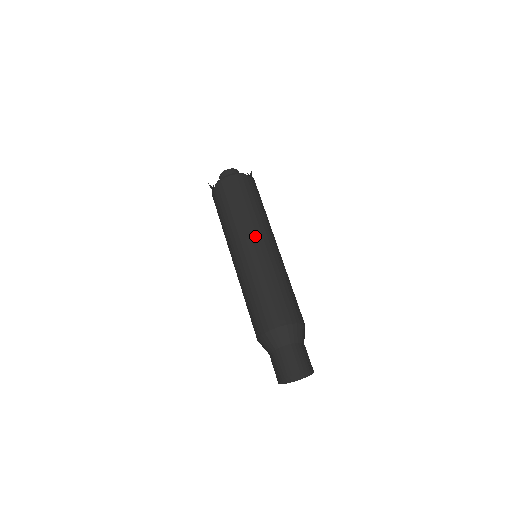
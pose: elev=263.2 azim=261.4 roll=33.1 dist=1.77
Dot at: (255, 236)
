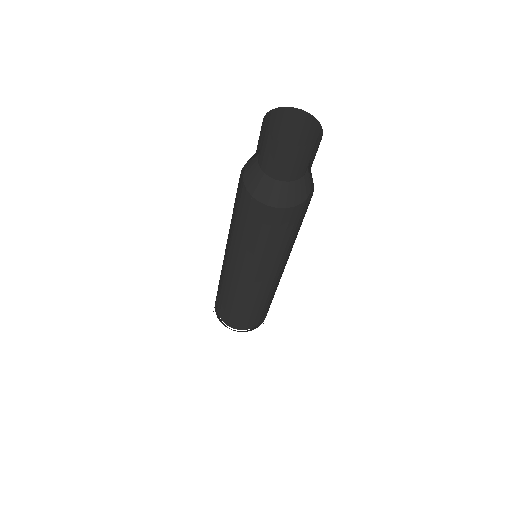
Dot at: occluded
